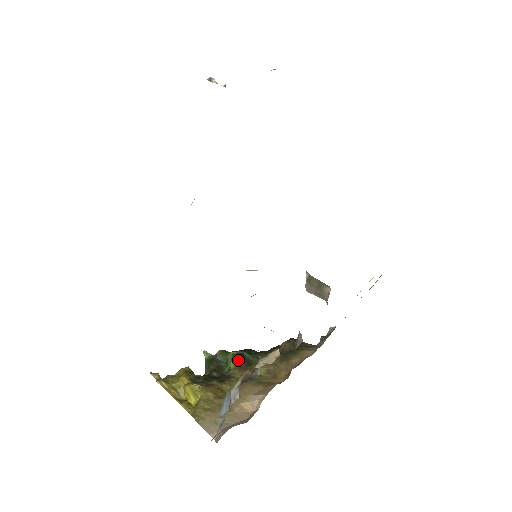
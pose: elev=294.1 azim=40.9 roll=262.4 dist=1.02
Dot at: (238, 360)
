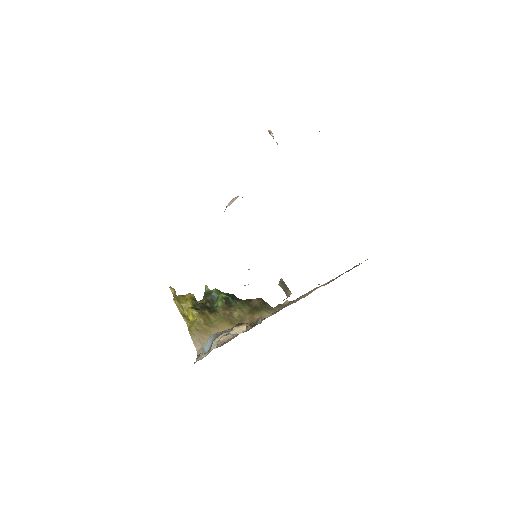
Dot at: (224, 302)
